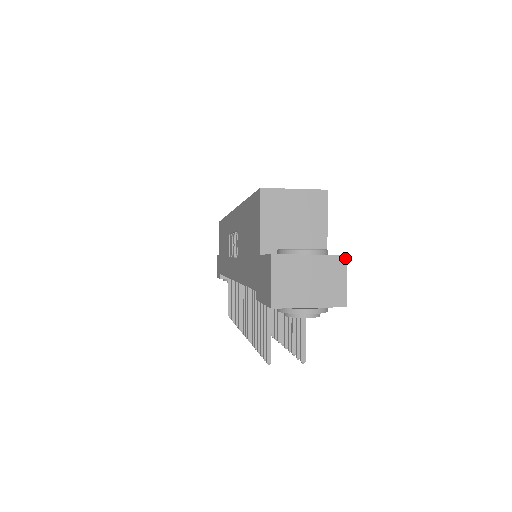
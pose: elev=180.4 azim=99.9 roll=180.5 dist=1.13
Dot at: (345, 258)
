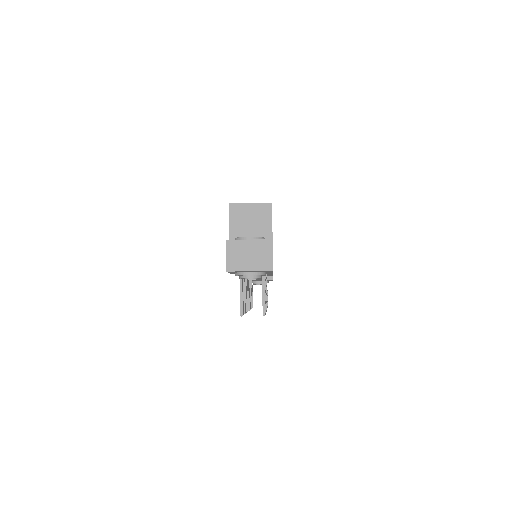
Dot at: (271, 241)
